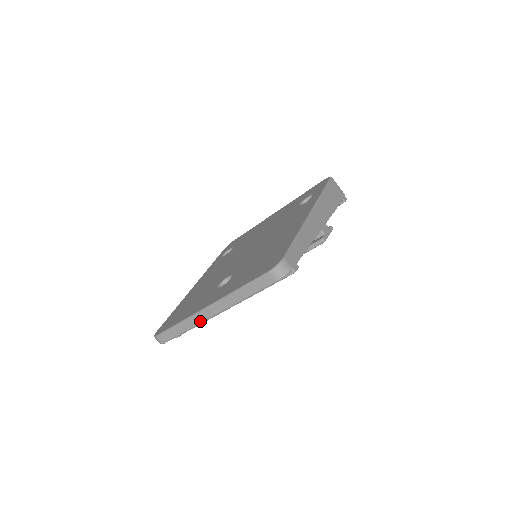
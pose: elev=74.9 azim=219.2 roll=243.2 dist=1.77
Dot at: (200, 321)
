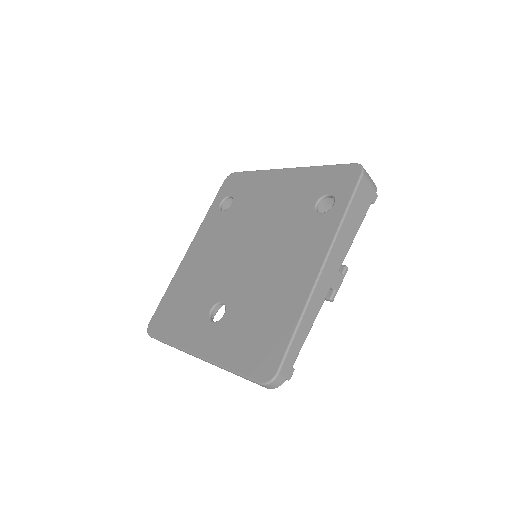
Dot at: occluded
